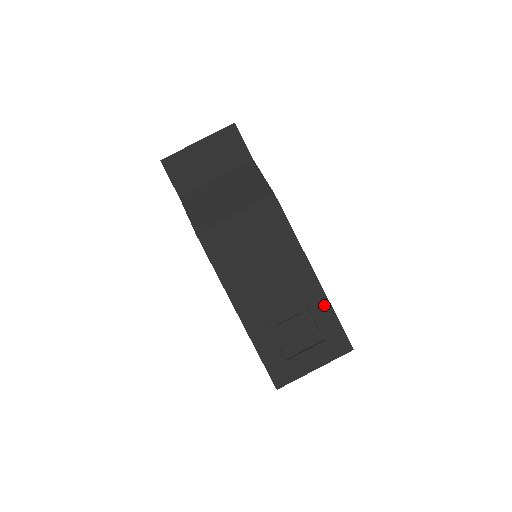
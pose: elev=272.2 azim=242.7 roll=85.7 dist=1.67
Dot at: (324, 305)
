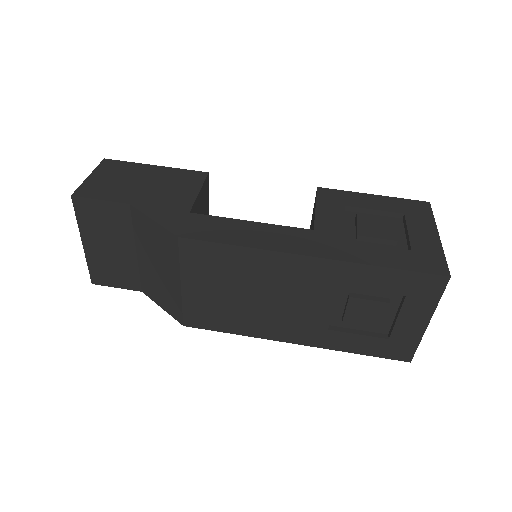
Dot at: (361, 272)
